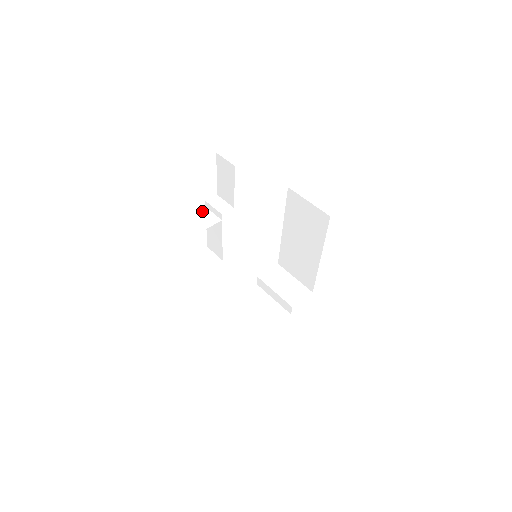
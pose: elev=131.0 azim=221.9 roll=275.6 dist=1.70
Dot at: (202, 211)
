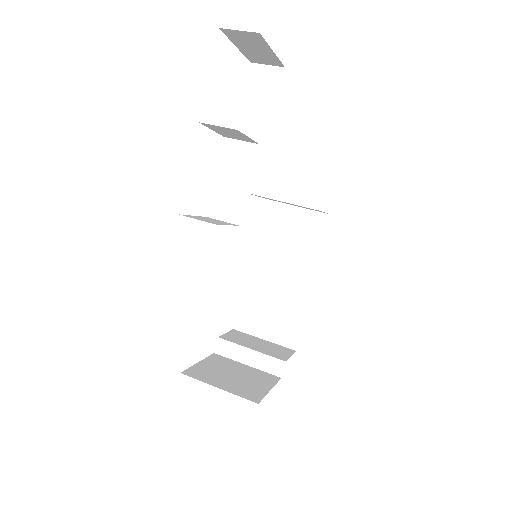
Dot at: (225, 135)
